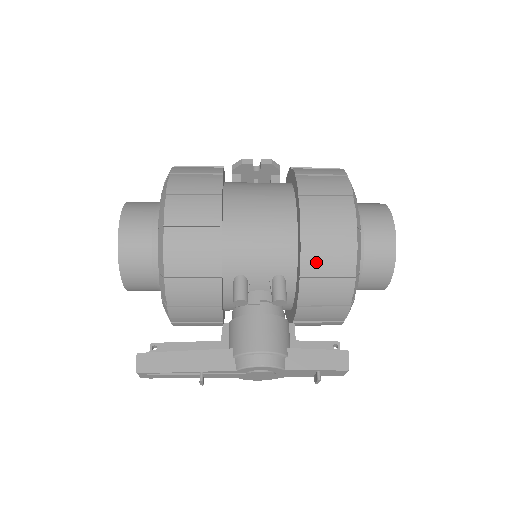
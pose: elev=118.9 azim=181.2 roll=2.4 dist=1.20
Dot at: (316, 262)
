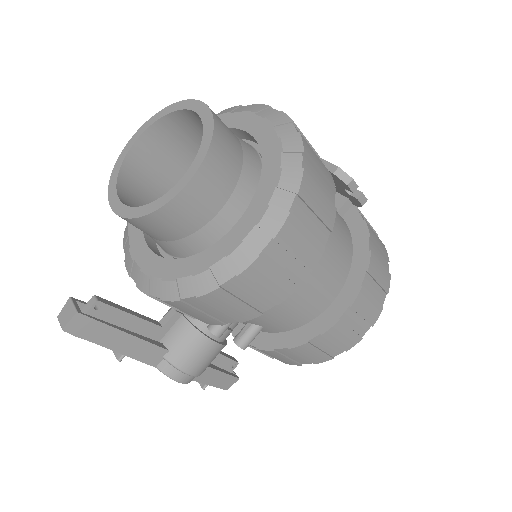
Dot at: (297, 353)
